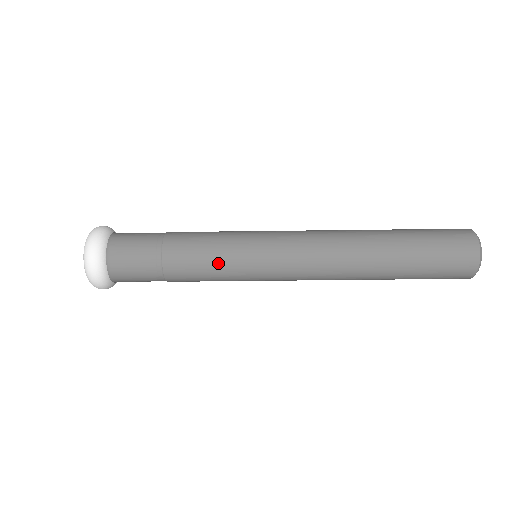
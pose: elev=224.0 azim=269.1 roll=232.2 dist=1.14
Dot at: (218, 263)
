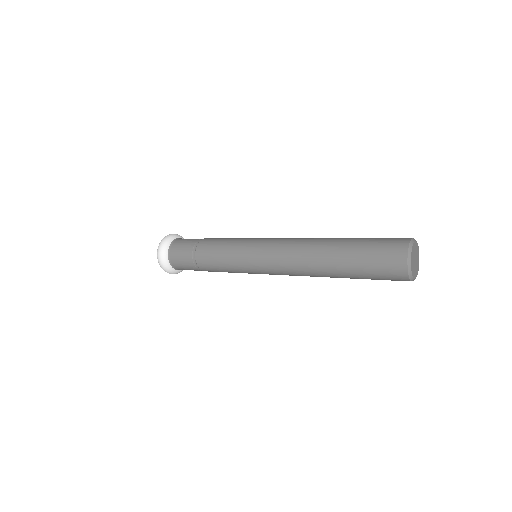
Dot at: (226, 266)
